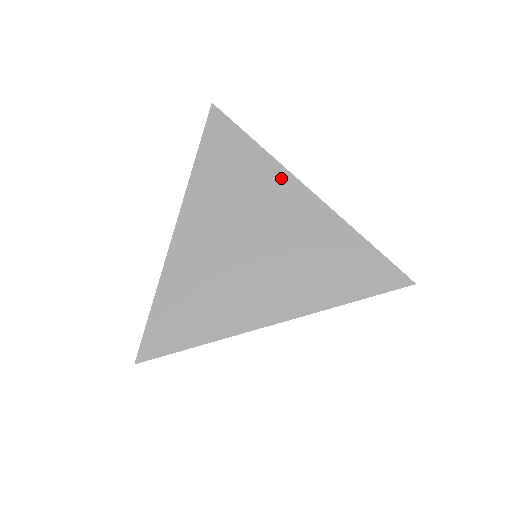
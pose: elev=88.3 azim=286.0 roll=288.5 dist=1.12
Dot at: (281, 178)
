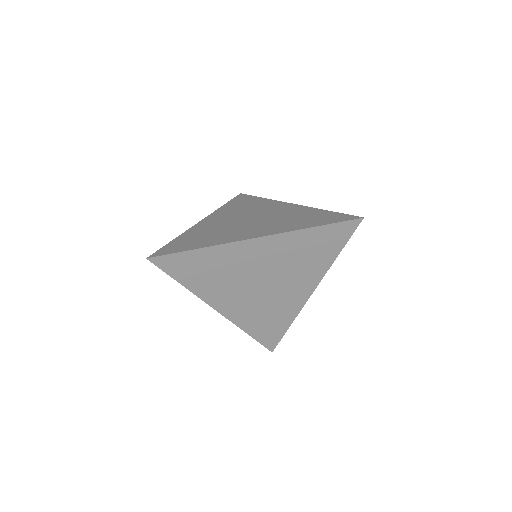
Dot at: (275, 203)
